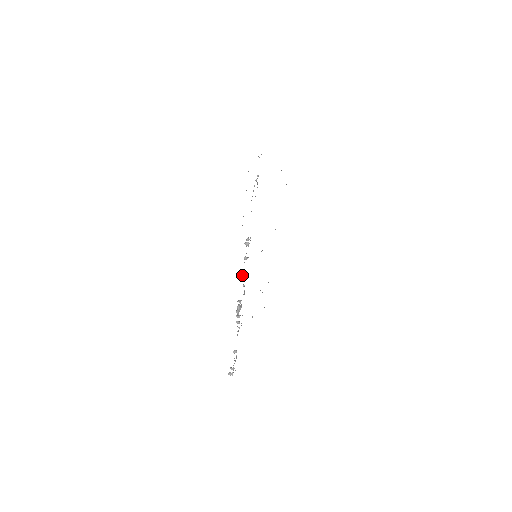
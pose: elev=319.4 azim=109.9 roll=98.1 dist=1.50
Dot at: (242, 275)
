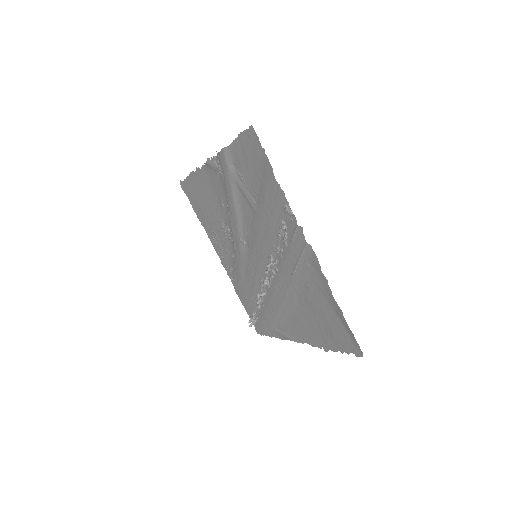
Dot at: (266, 283)
